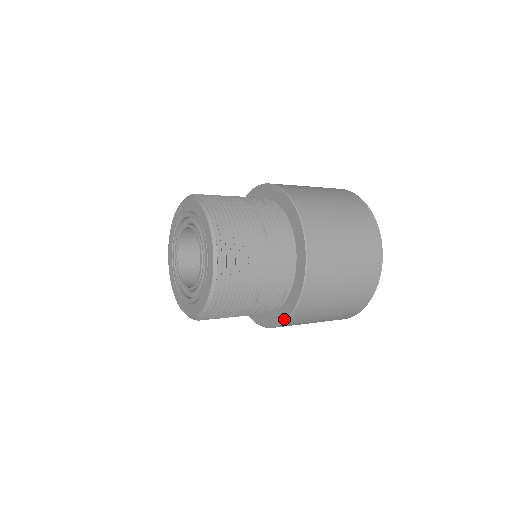
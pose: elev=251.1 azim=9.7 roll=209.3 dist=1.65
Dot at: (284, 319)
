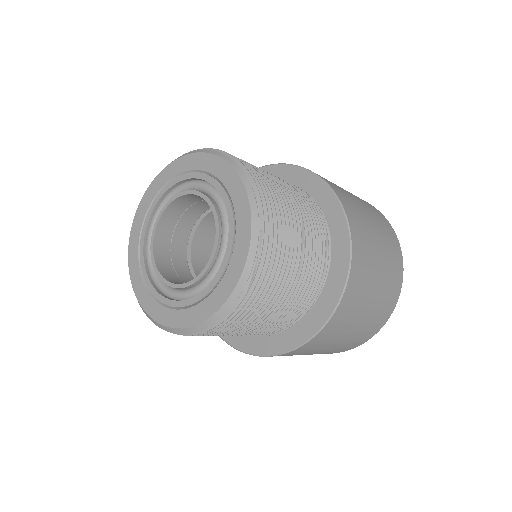
Dot at: (346, 268)
